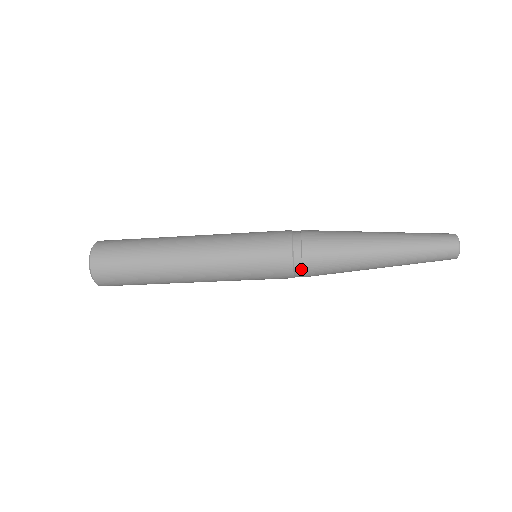
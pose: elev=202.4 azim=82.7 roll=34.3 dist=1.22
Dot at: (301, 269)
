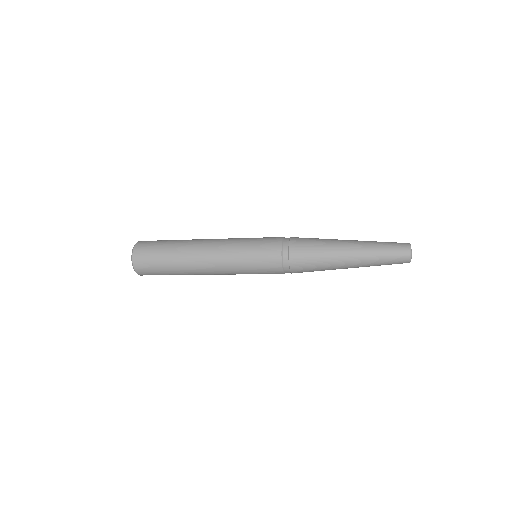
Dot at: (288, 260)
